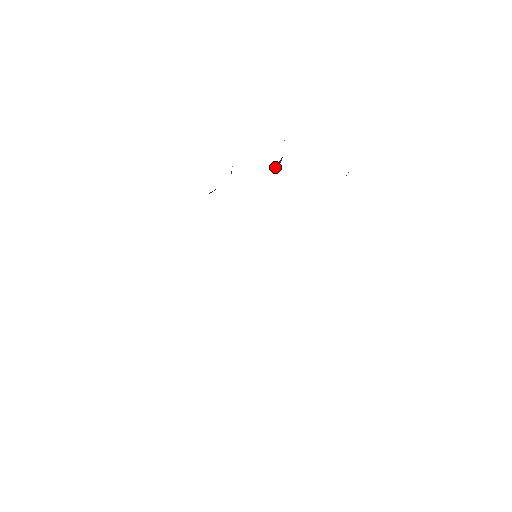
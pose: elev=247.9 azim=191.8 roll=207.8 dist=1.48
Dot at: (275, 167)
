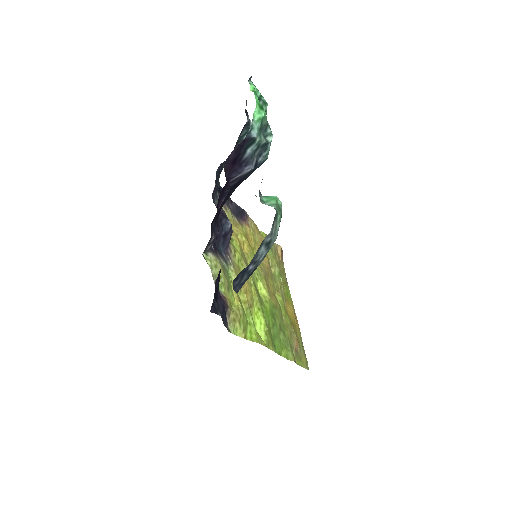
Dot at: (234, 183)
